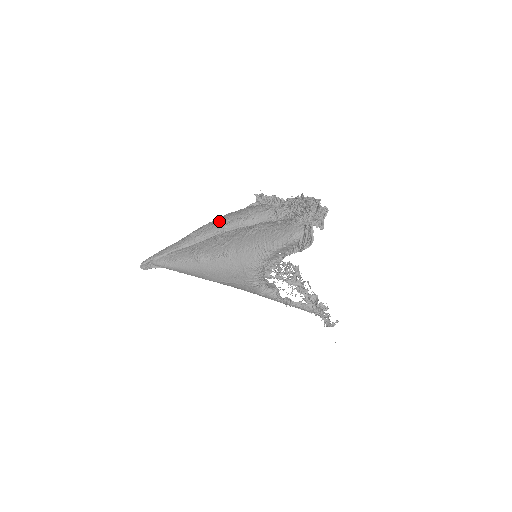
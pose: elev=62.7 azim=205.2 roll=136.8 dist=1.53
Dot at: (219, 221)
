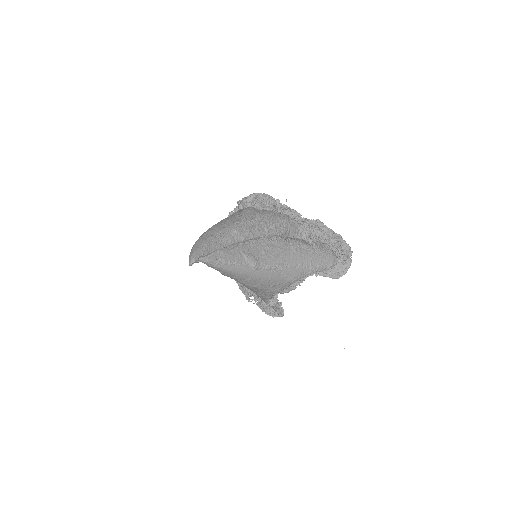
Dot at: (260, 224)
